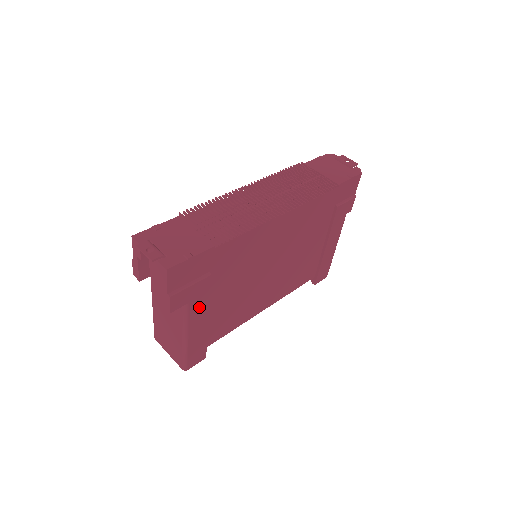
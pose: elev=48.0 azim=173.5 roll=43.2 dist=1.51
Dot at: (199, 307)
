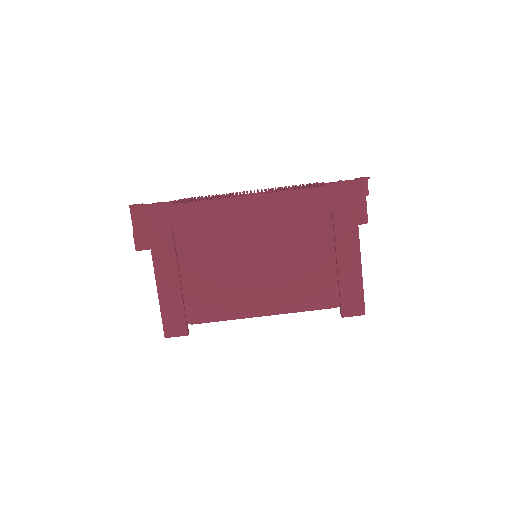
Dot at: (166, 260)
